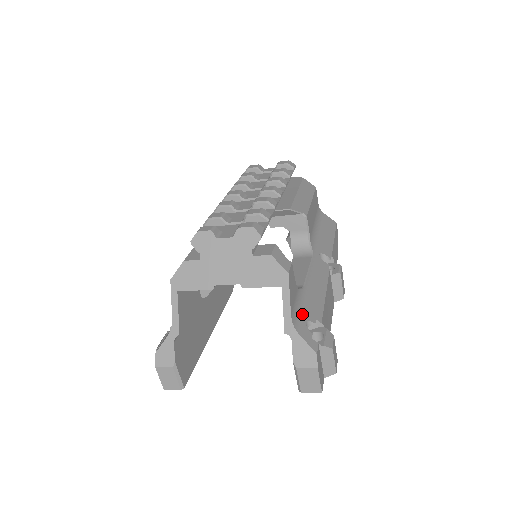
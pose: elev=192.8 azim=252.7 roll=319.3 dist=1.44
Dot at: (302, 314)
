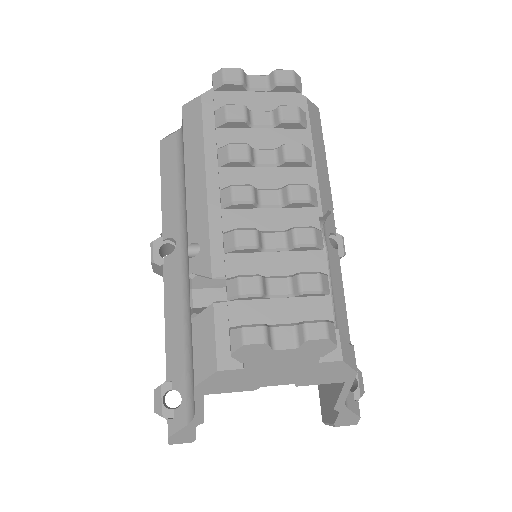
Dot at: occluded
